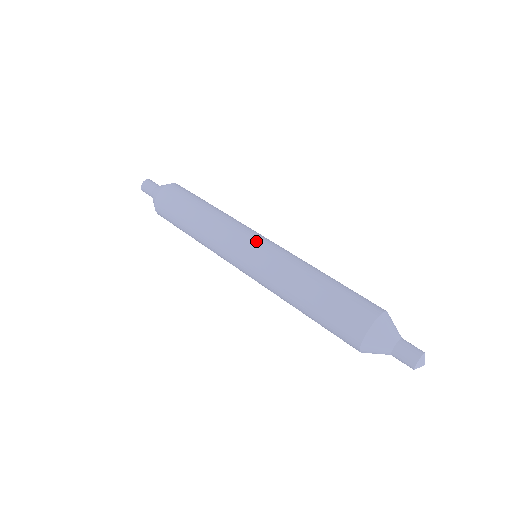
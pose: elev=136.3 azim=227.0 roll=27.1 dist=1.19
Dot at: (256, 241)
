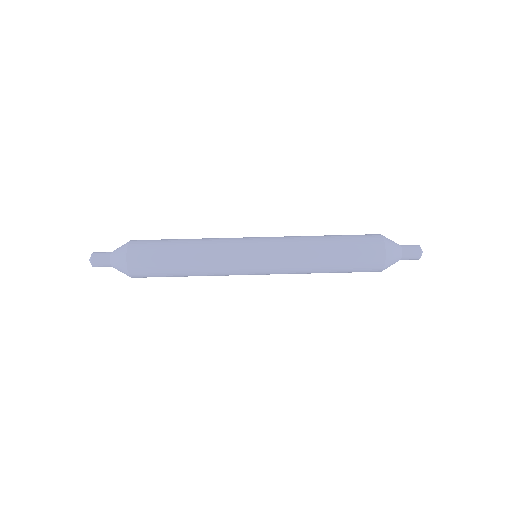
Dot at: (257, 268)
